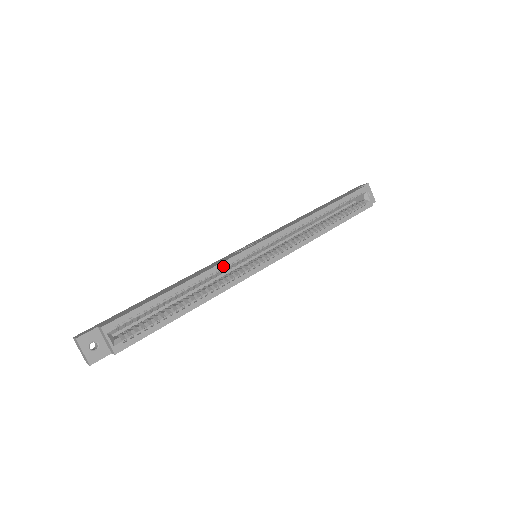
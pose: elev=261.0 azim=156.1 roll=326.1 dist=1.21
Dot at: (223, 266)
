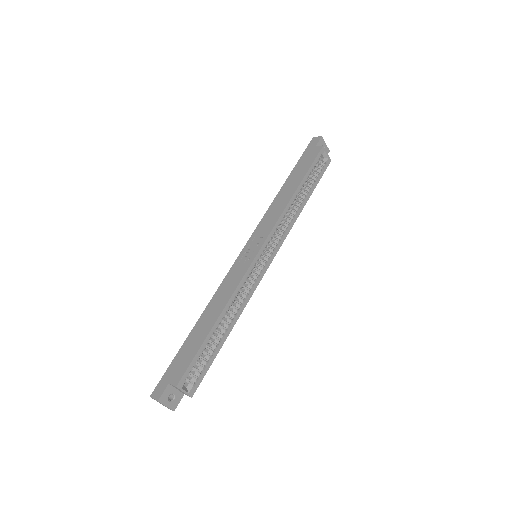
Dot at: (241, 286)
